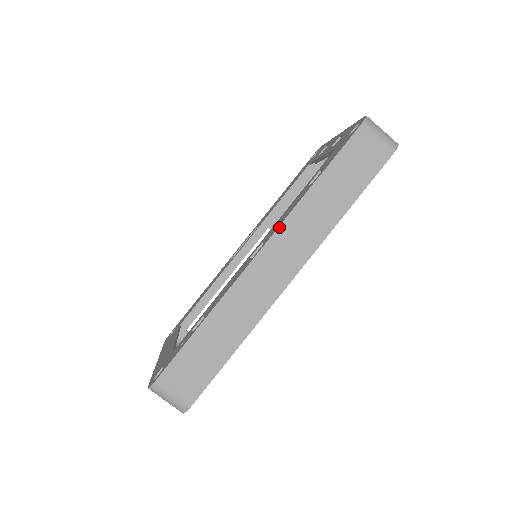
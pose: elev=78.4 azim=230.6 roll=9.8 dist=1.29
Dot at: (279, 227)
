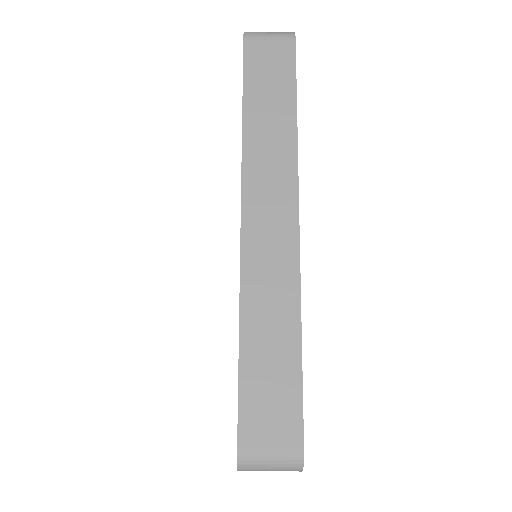
Dot at: (242, 180)
